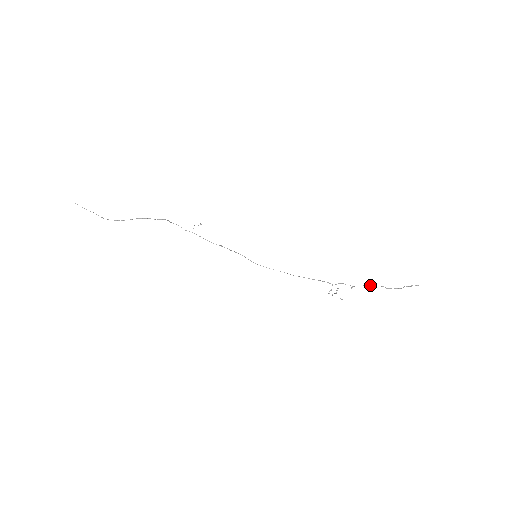
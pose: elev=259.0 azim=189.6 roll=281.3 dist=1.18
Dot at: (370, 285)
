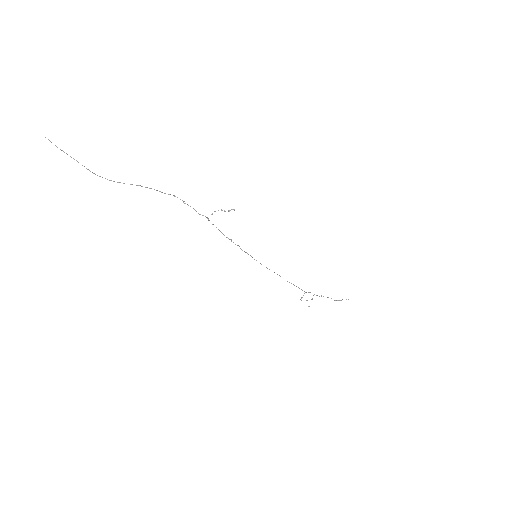
Dot at: occluded
